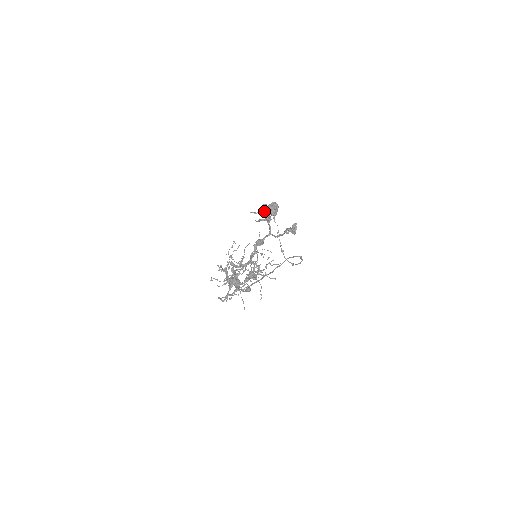
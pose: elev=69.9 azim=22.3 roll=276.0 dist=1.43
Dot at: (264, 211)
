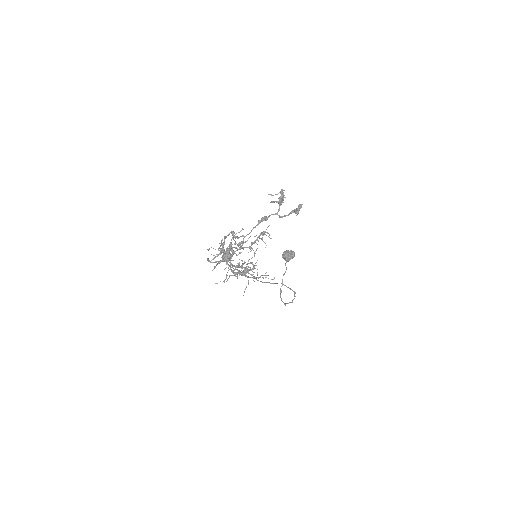
Dot at: occluded
